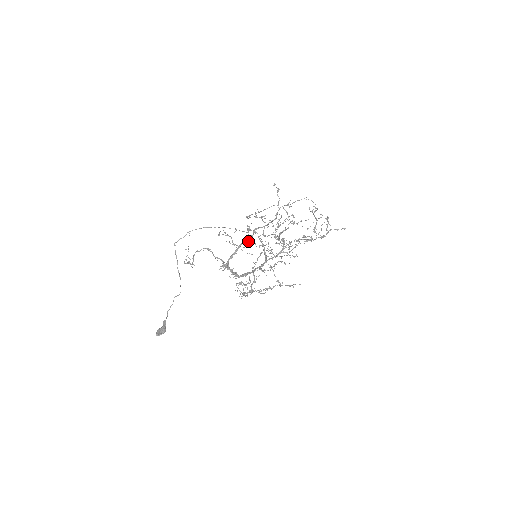
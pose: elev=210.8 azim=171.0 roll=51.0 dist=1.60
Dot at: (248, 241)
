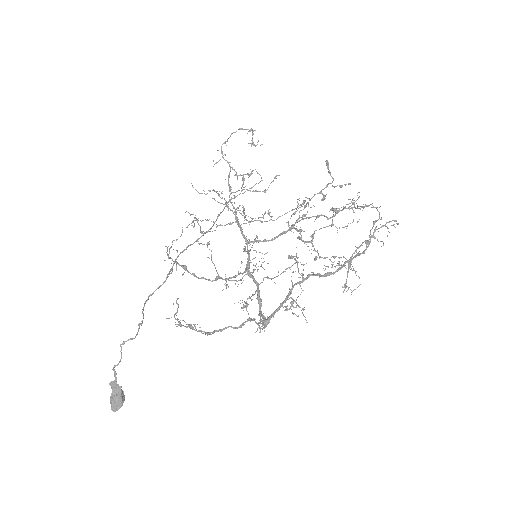
Dot at: occluded
